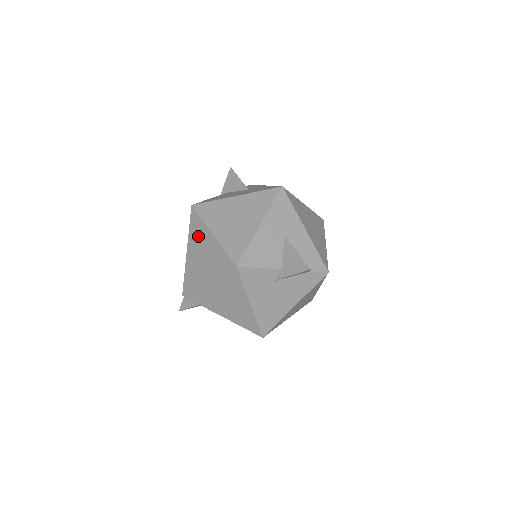
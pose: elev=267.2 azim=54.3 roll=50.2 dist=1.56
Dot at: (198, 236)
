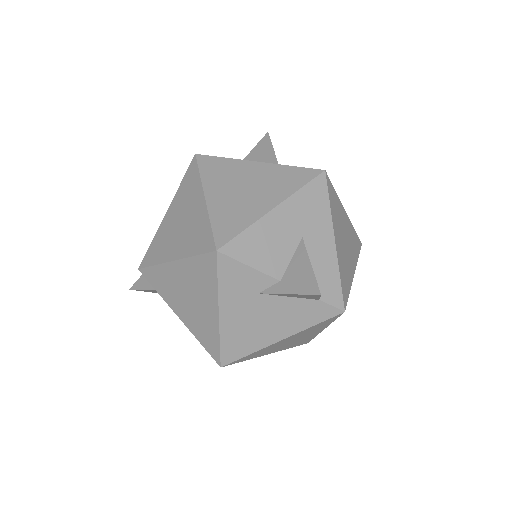
Dot at: (187, 196)
